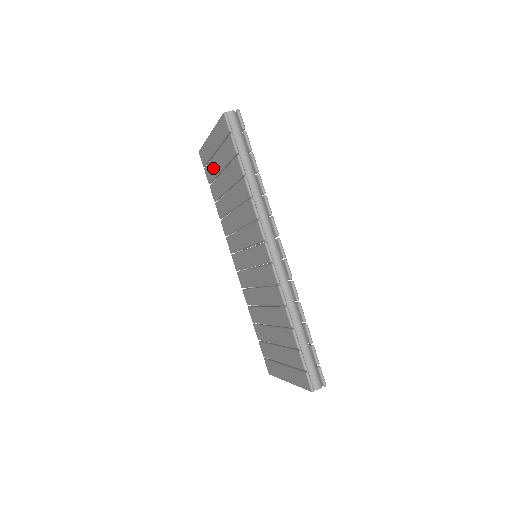
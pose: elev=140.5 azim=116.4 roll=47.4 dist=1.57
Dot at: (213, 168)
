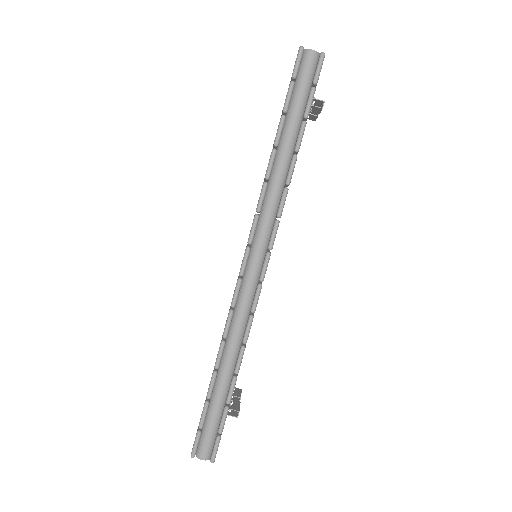
Dot at: occluded
